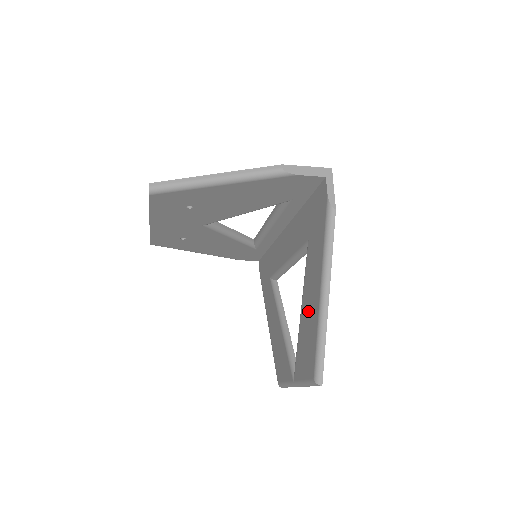
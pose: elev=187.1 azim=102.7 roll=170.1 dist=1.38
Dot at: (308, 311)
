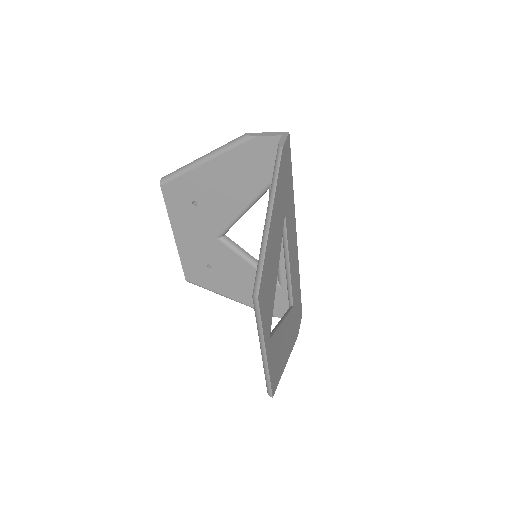
Dot at: occluded
